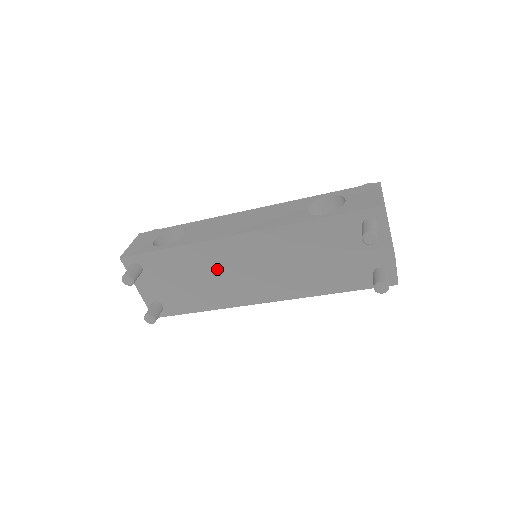
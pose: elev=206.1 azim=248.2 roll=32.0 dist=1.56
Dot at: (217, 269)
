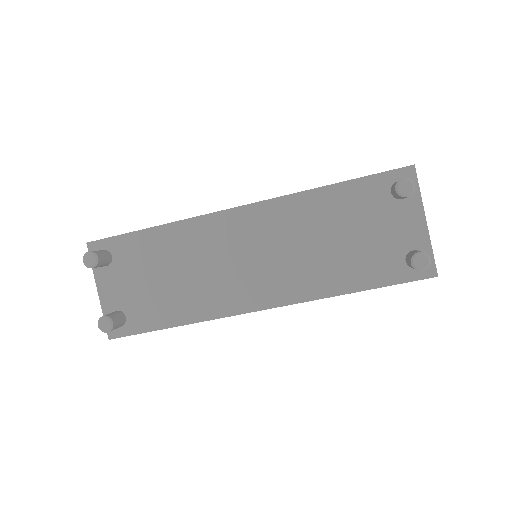
Dot at: (207, 257)
